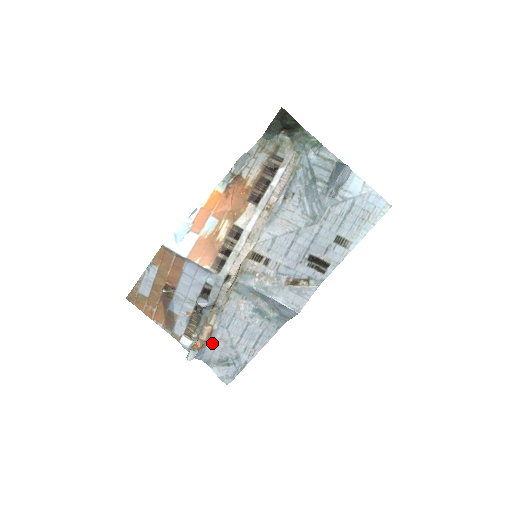
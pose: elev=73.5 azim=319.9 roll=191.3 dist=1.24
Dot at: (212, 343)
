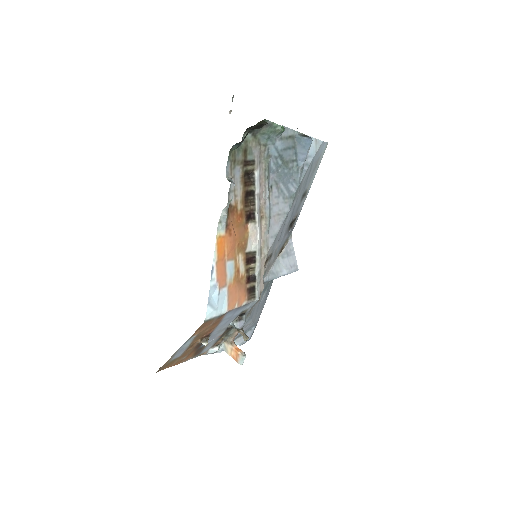
Dot at: occluded
